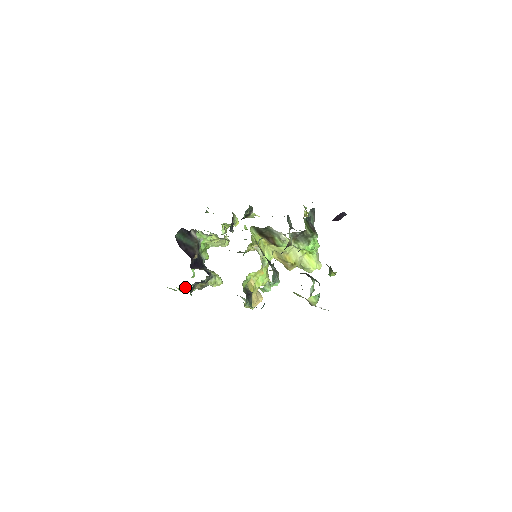
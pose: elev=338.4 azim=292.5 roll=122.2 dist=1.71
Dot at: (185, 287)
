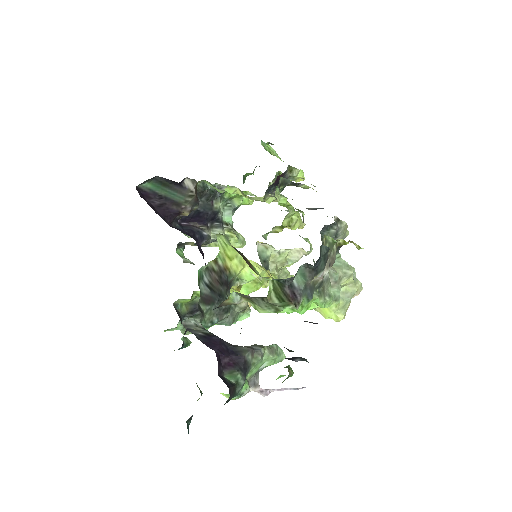
Dot at: occluded
